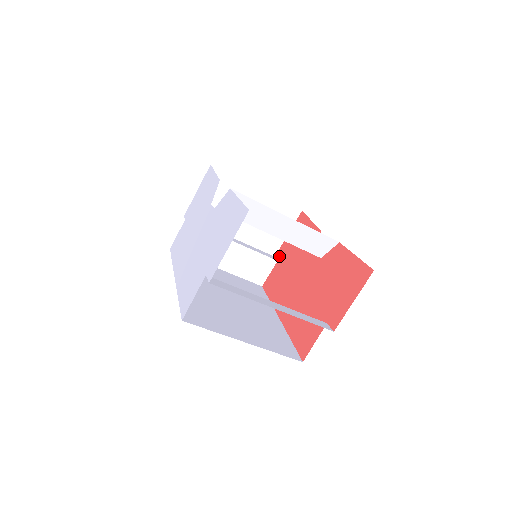
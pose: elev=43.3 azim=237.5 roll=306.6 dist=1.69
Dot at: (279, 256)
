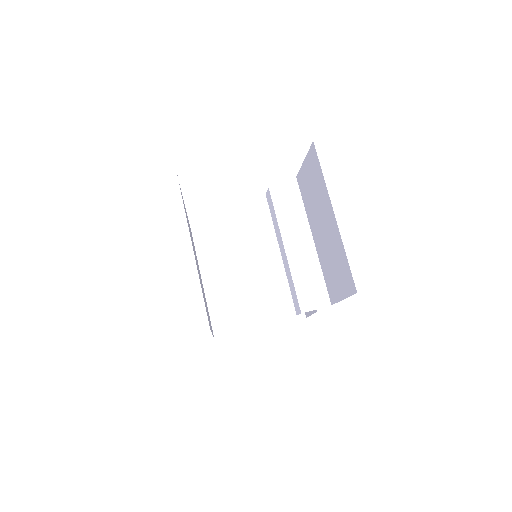
Dot at: occluded
